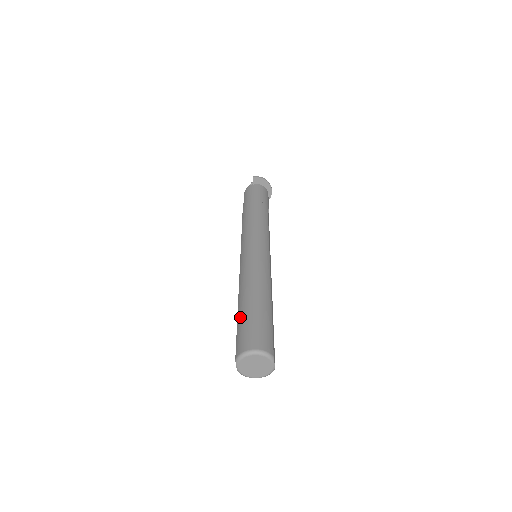
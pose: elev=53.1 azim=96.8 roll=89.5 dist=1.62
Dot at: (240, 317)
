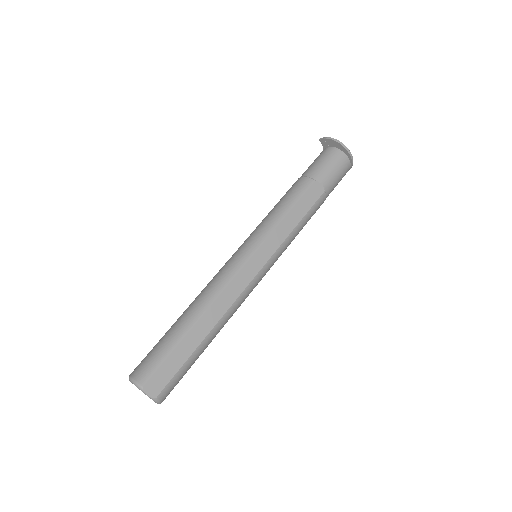
Dot at: occluded
